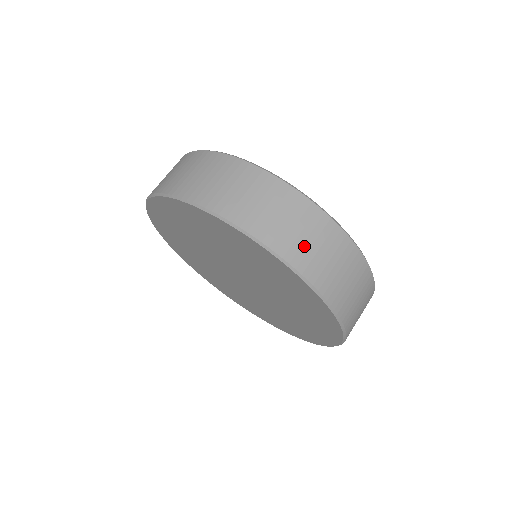
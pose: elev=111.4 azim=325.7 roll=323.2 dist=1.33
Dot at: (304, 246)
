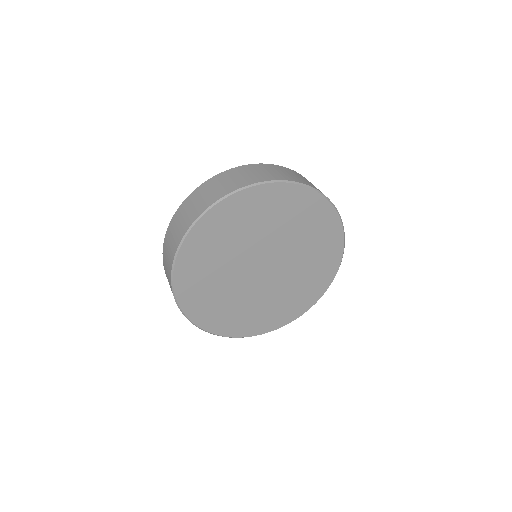
Dot at: (235, 182)
